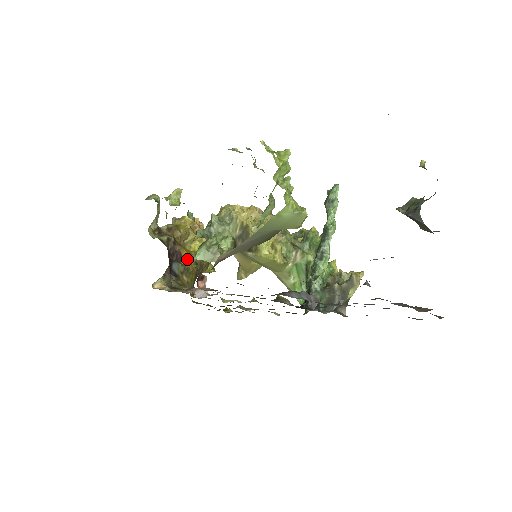
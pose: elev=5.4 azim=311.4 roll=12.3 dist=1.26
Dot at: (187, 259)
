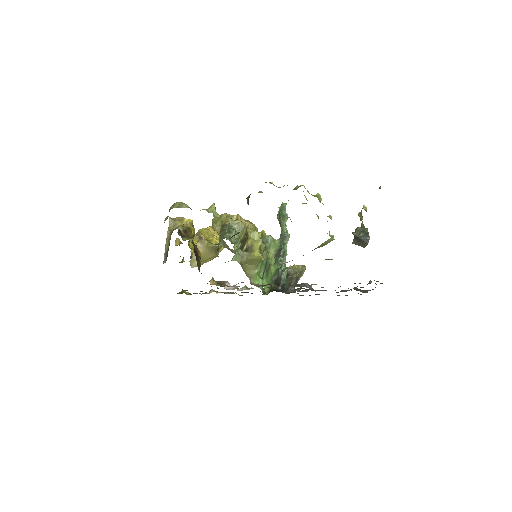
Dot at: (199, 256)
